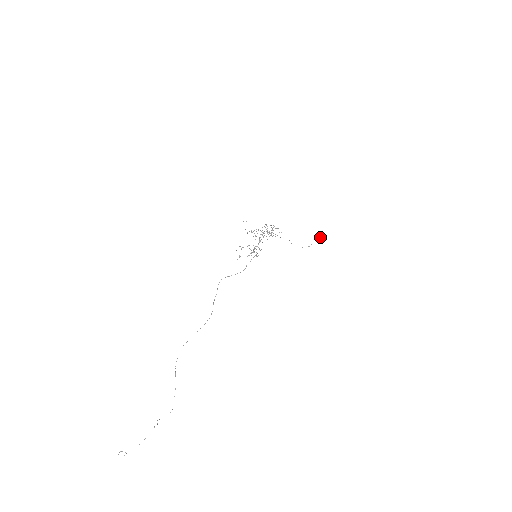
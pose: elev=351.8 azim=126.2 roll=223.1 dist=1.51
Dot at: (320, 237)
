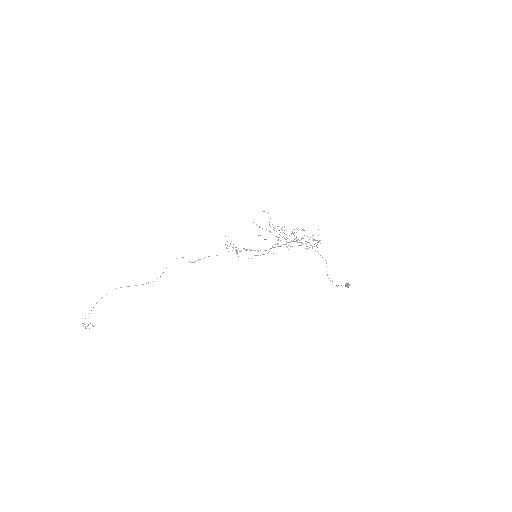
Dot at: (346, 284)
